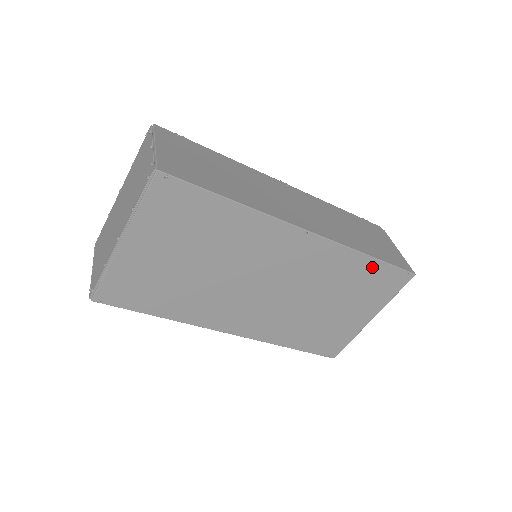
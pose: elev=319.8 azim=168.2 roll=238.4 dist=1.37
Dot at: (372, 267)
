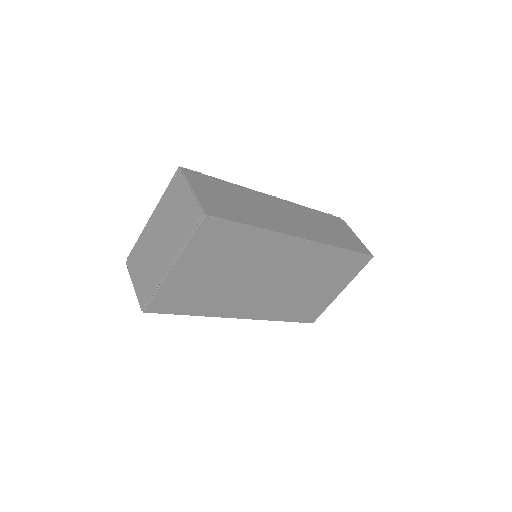
Dot at: (345, 256)
